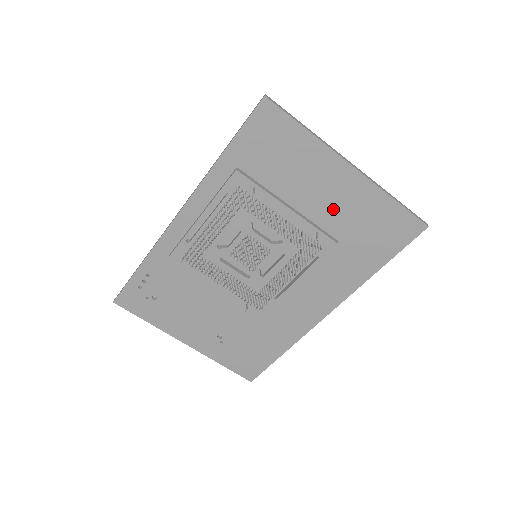
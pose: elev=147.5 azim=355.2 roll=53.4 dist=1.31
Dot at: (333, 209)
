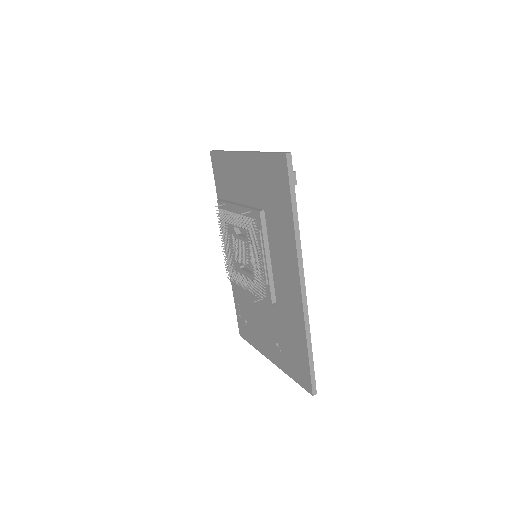
Dot at: (253, 189)
